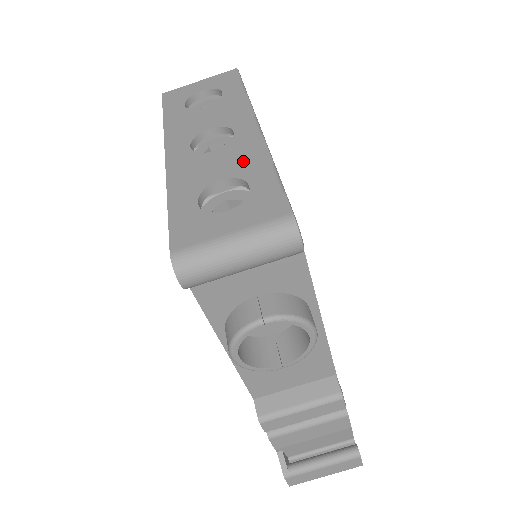
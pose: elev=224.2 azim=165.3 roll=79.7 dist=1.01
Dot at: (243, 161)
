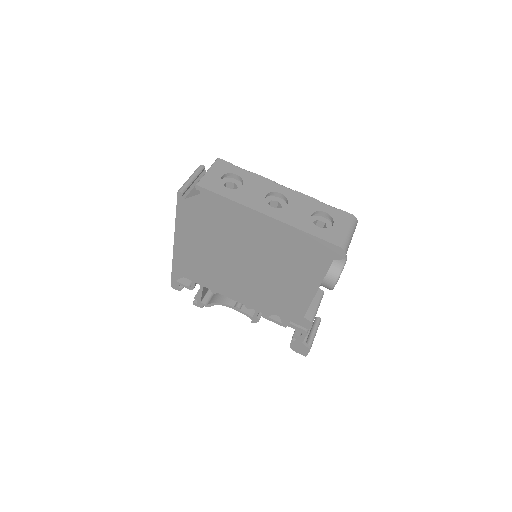
Dot at: (307, 204)
